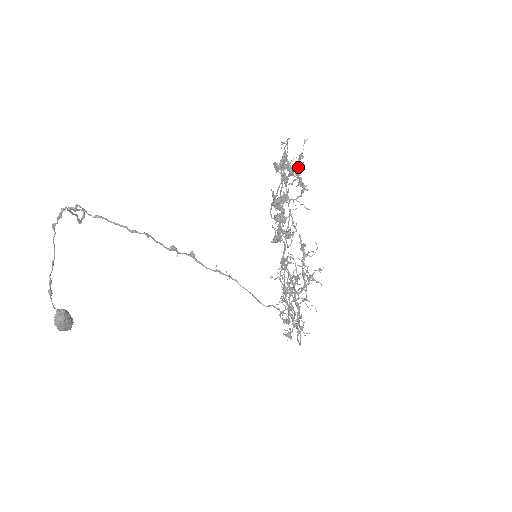
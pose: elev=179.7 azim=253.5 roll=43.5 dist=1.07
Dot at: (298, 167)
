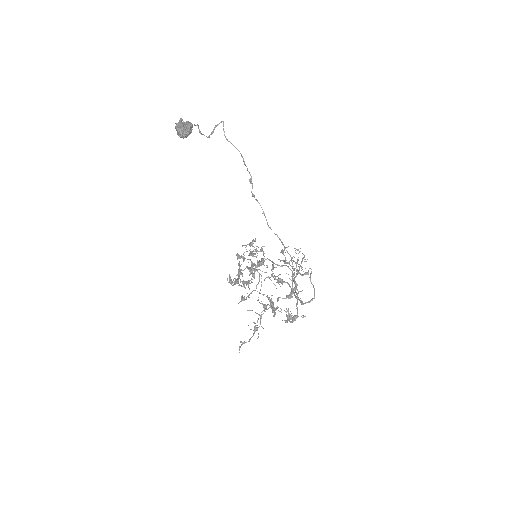
Dot at: occluded
